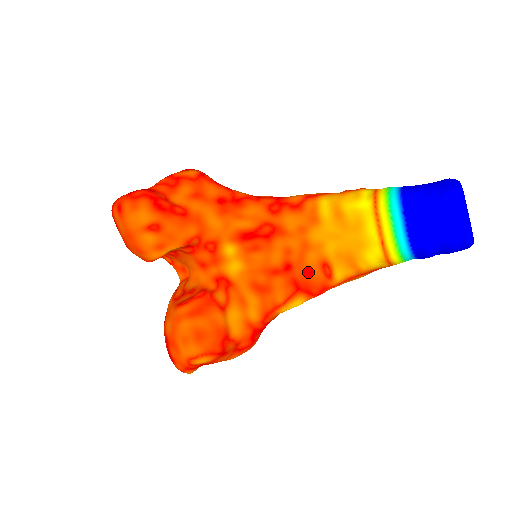
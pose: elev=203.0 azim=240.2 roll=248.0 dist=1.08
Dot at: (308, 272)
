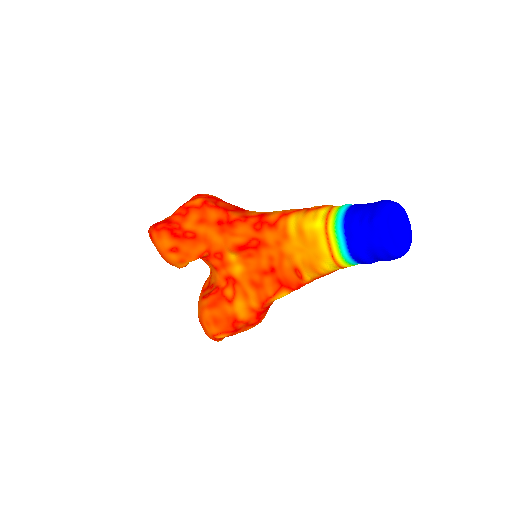
Dot at: (286, 274)
